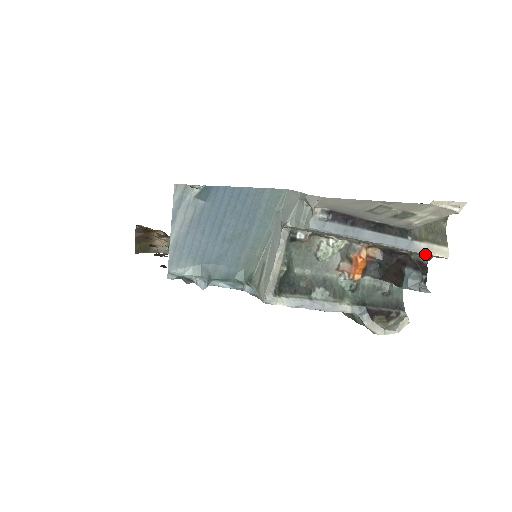
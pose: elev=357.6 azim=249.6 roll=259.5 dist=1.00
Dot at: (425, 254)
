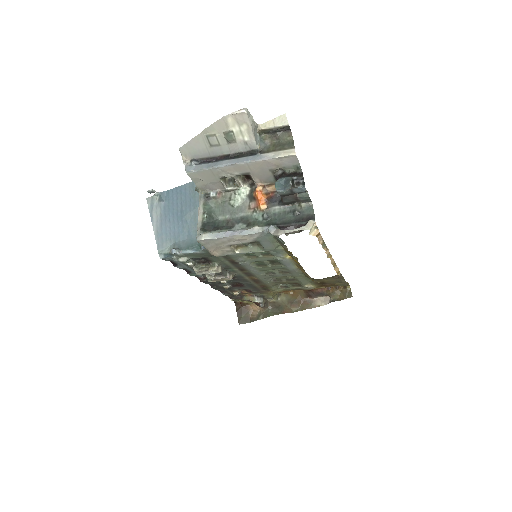
Dot at: (282, 161)
